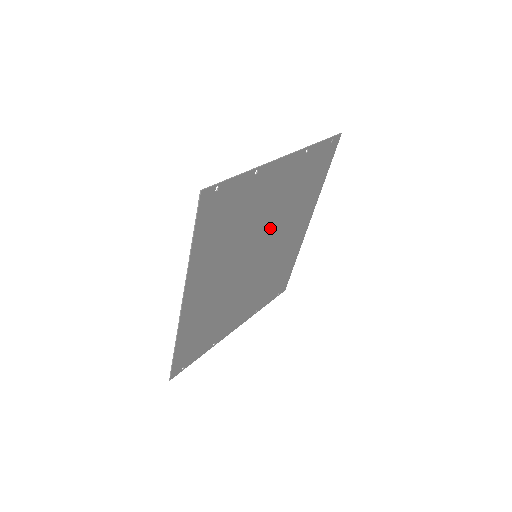
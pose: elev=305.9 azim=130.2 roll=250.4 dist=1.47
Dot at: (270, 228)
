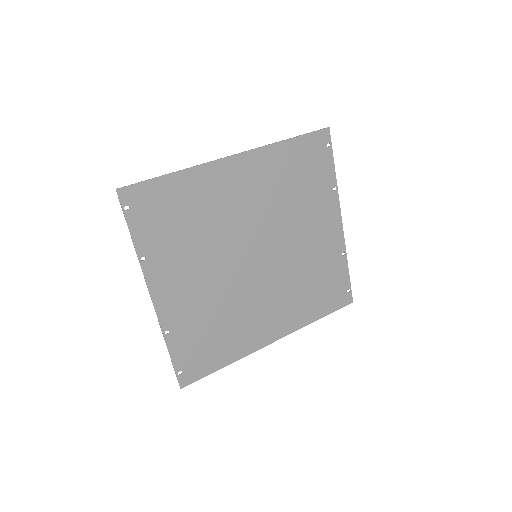
Dot at: (283, 257)
